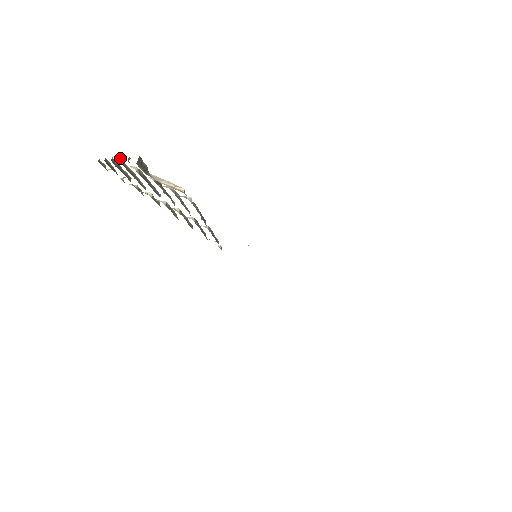
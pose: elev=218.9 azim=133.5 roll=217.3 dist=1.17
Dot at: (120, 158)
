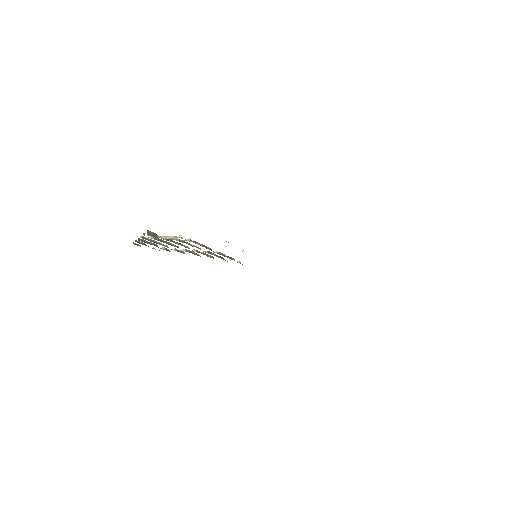
Dot at: (141, 236)
